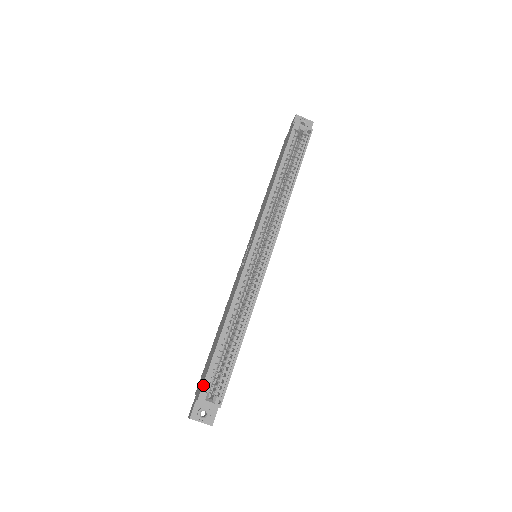
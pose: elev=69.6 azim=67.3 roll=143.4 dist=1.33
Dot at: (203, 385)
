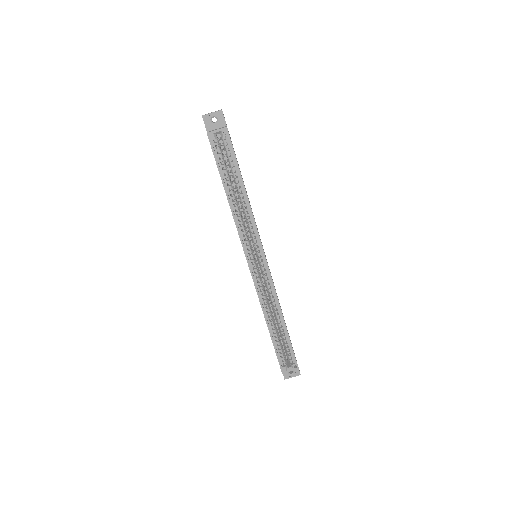
Dot at: occluded
